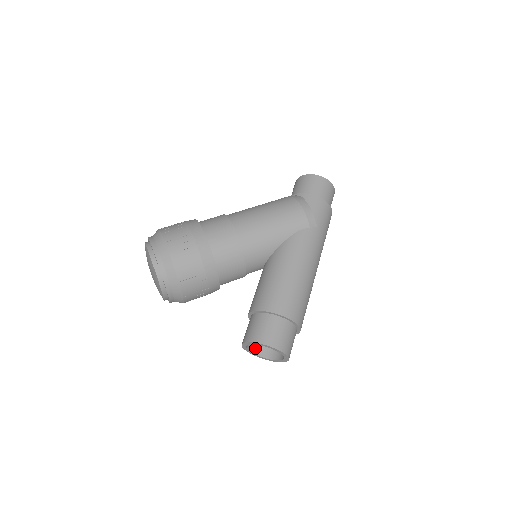
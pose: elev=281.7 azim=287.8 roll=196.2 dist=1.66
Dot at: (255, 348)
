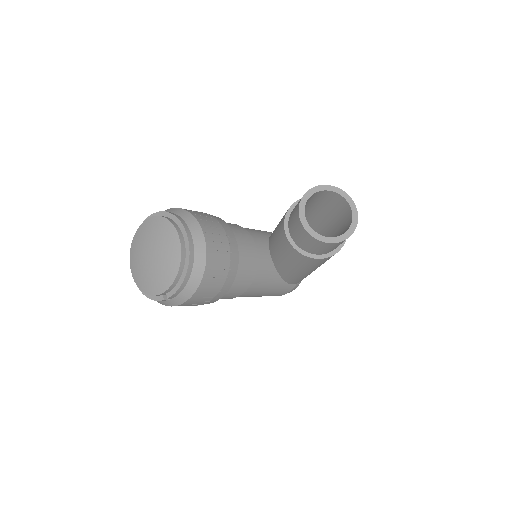
Dot at: occluded
